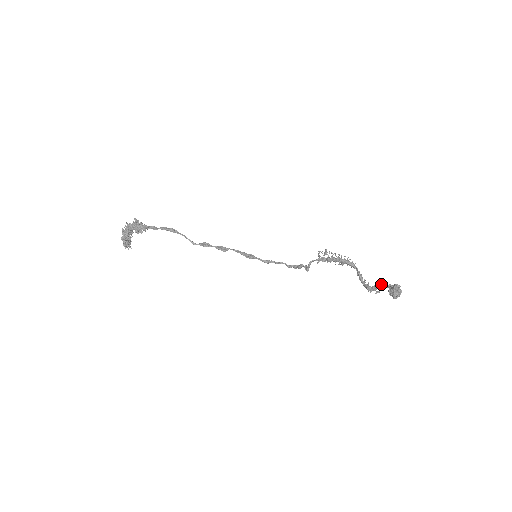
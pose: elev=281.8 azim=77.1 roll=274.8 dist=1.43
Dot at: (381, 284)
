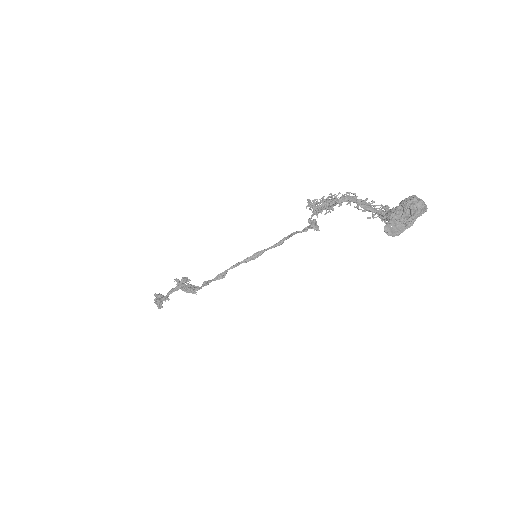
Dot at: (387, 209)
